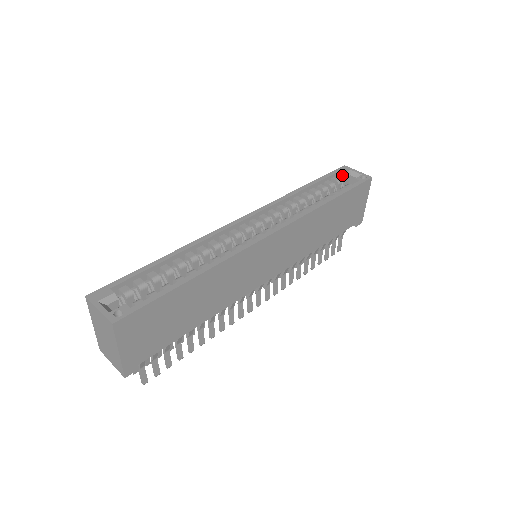
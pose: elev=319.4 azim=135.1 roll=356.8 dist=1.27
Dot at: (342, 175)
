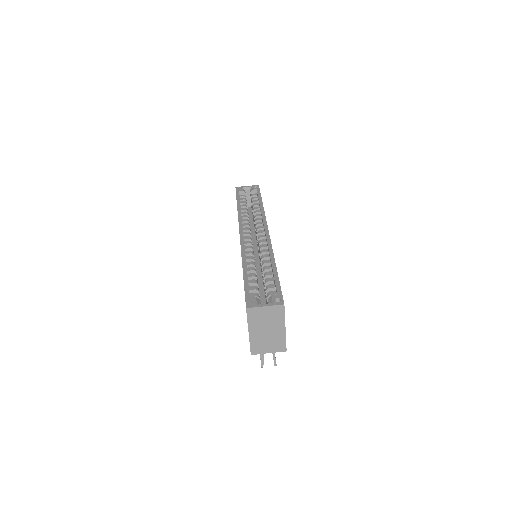
Dot at: (242, 192)
